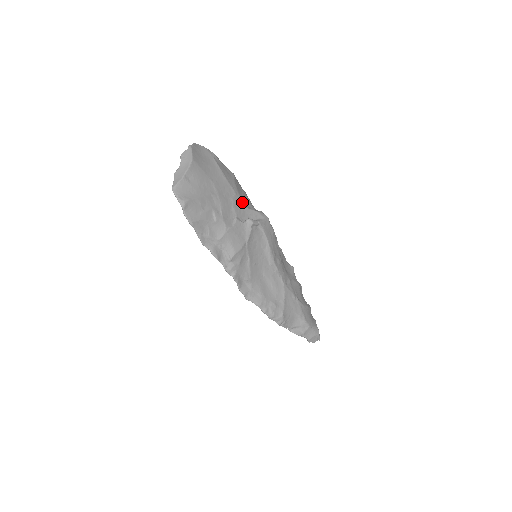
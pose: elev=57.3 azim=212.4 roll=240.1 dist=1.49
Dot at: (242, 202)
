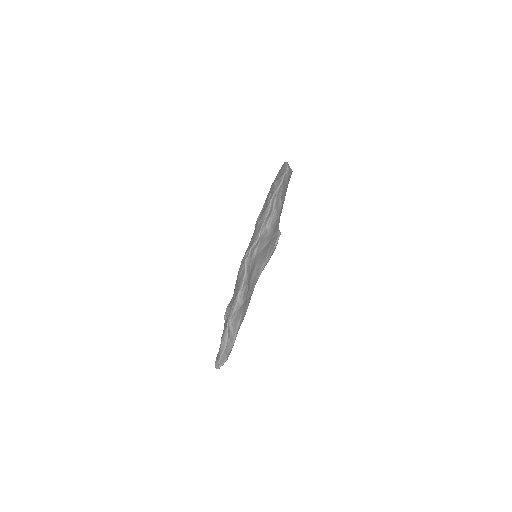
Dot at: occluded
